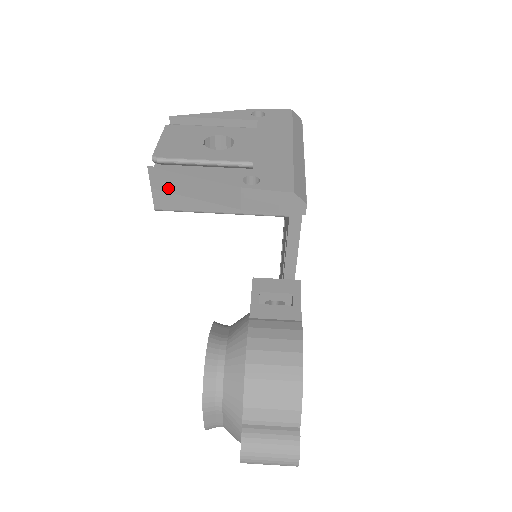
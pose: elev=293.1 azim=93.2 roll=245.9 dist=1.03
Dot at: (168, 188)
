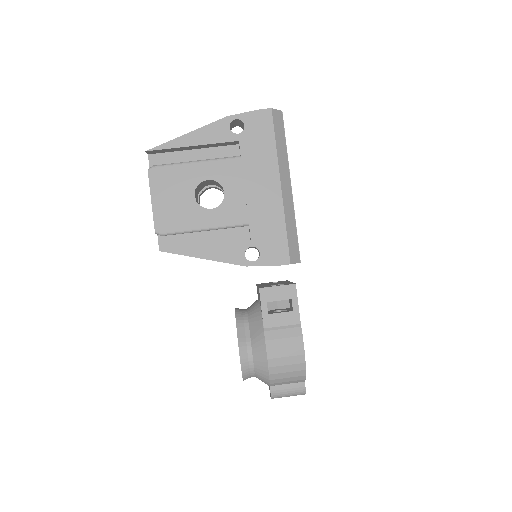
Dot at: occluded
